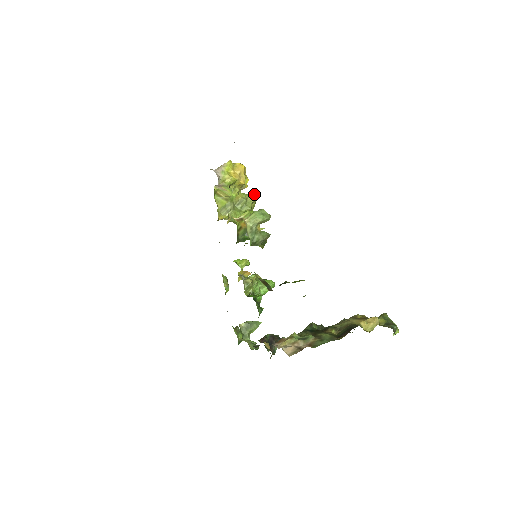
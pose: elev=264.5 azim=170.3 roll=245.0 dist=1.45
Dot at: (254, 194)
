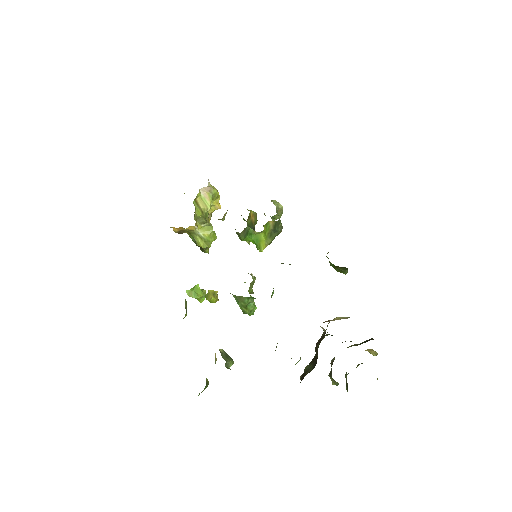
Dot at: occluded
